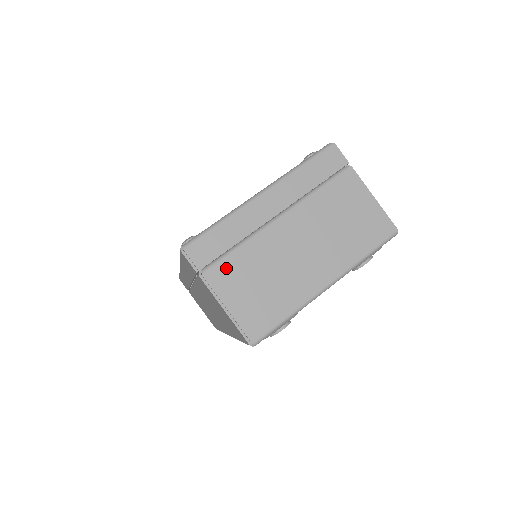
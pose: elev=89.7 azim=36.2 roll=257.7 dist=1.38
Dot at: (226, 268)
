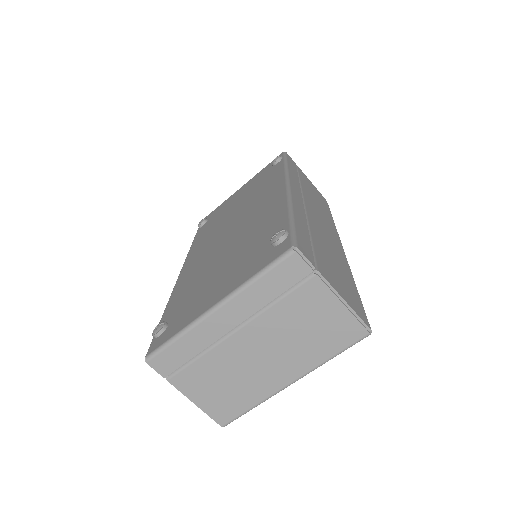
Dot at: (189, 375)
